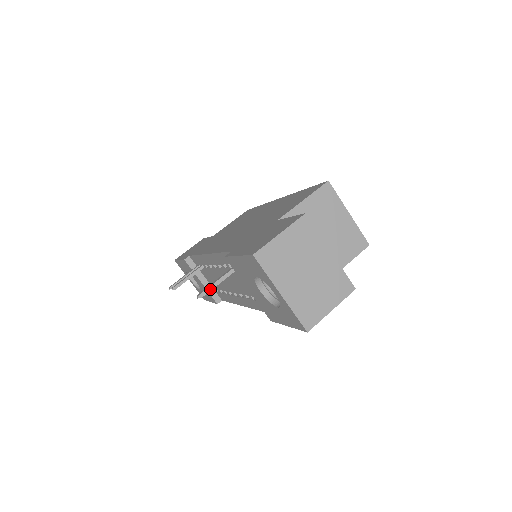
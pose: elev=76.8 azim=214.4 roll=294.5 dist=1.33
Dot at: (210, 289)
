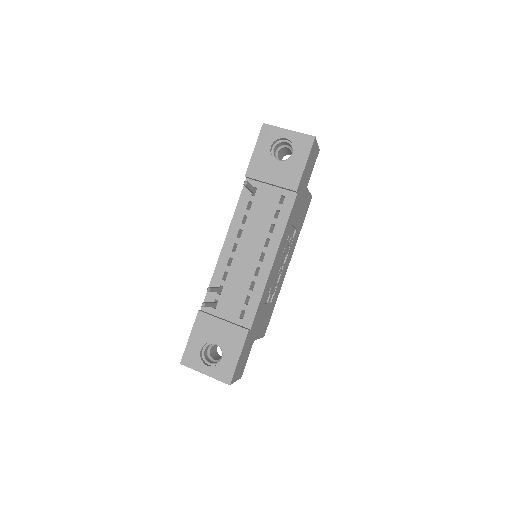
Dot at: (249, 183)
